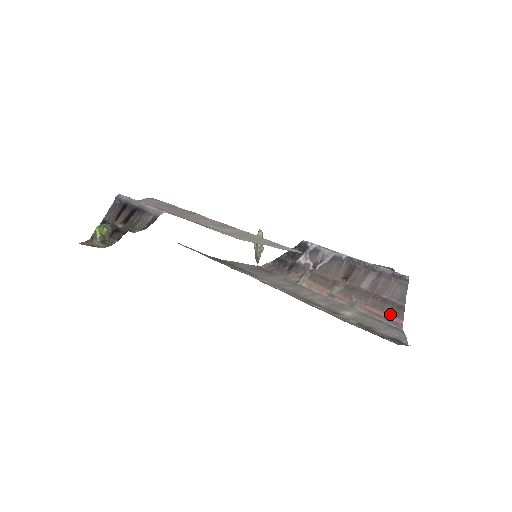
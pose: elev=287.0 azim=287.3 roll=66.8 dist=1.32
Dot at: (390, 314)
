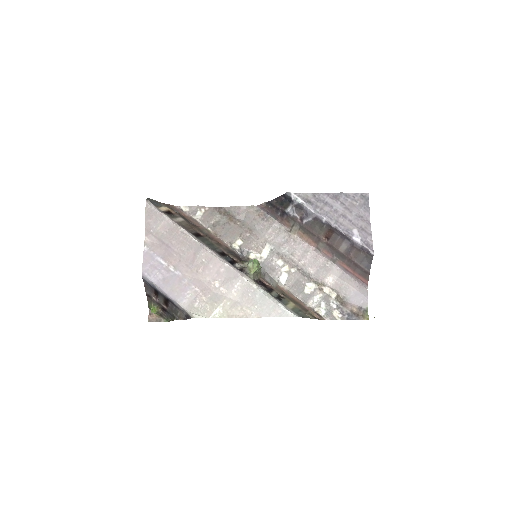
Dot at: (360, 275)
